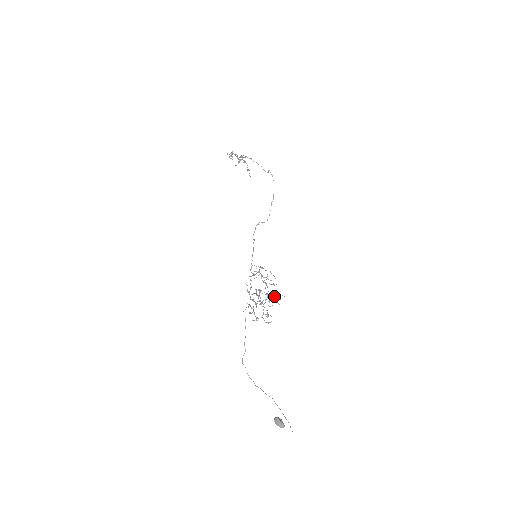
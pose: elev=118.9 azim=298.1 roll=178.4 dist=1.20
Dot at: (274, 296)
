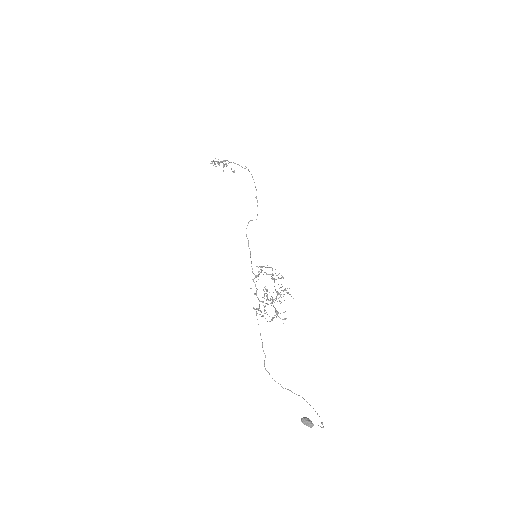
Dot at: occluded
